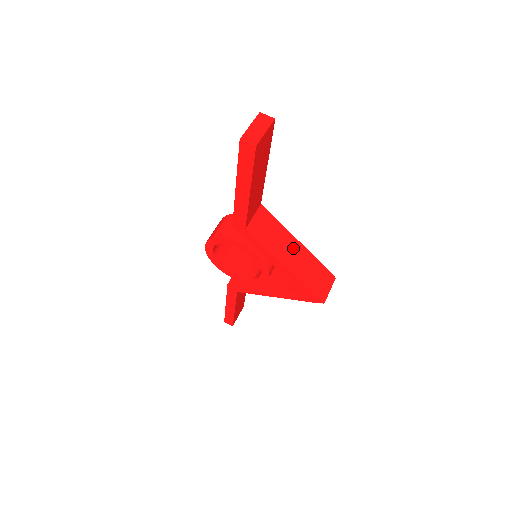
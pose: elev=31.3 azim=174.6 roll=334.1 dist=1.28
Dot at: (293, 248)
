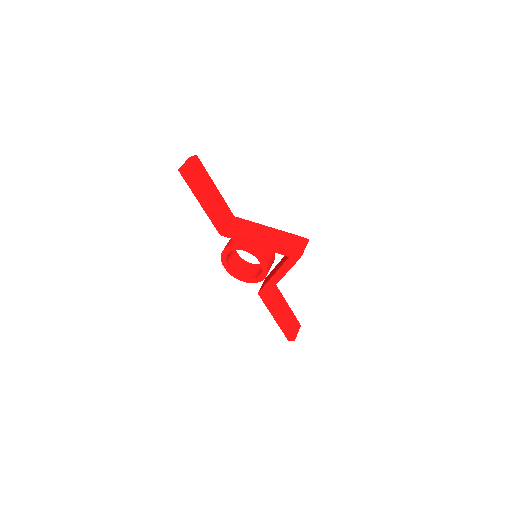
Dot at: (266, 231)
